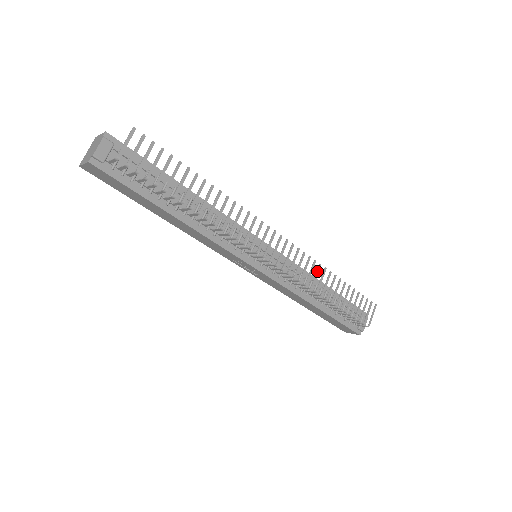
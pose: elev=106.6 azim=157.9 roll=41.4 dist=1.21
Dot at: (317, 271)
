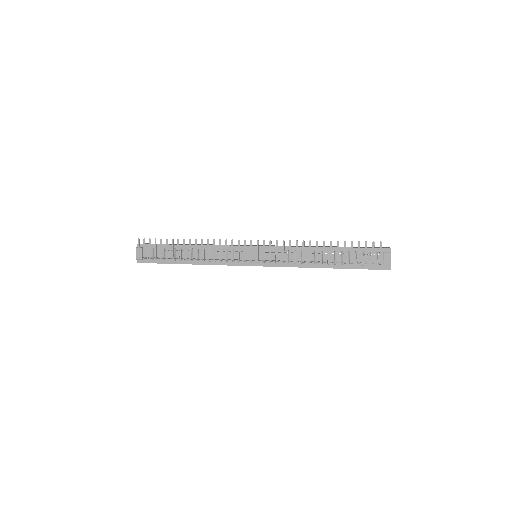
Dot at: (296, 247)
